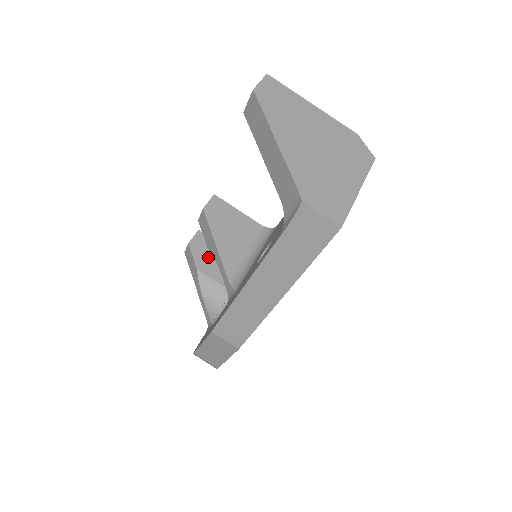
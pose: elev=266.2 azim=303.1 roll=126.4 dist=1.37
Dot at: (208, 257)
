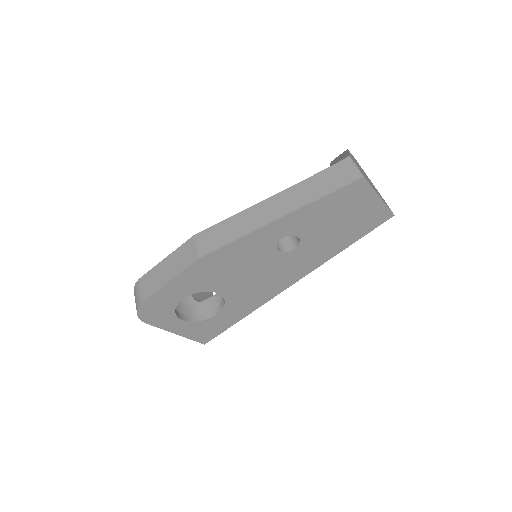
Dot at: occluded
